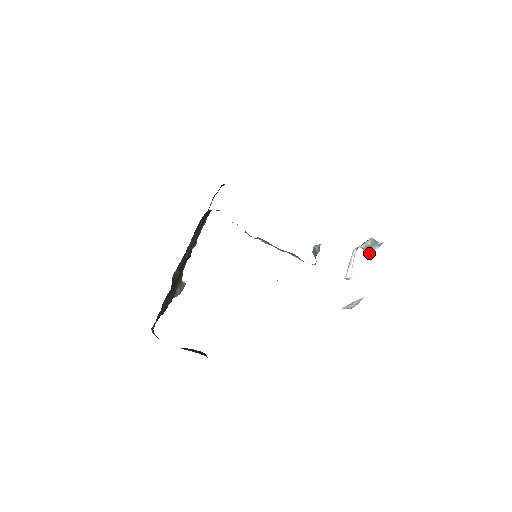
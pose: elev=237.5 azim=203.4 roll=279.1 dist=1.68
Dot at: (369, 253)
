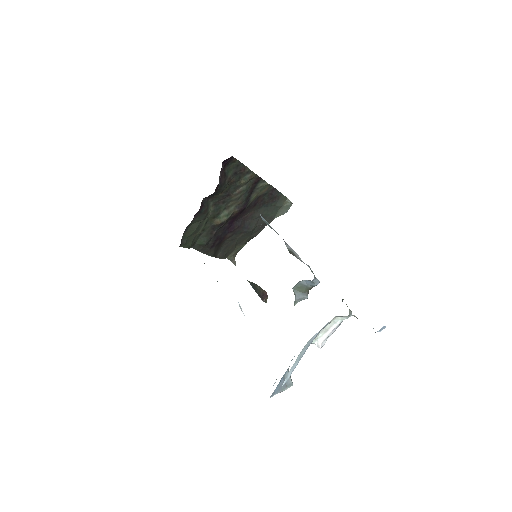
Dot at: occluded
